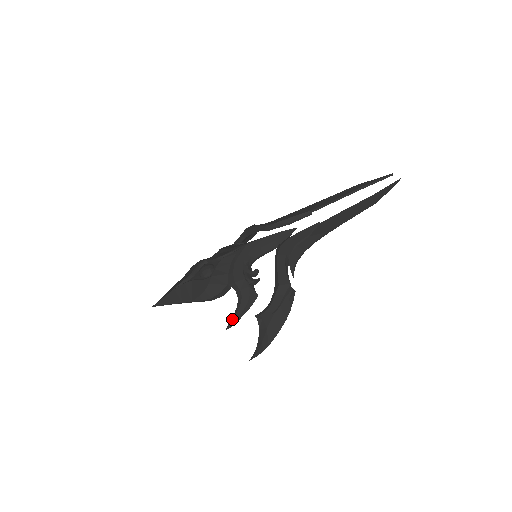
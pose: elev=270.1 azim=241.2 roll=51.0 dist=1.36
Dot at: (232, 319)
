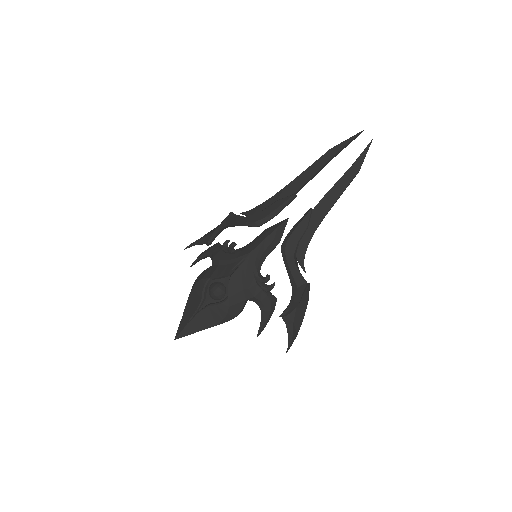
Dot at: (260, 327)
